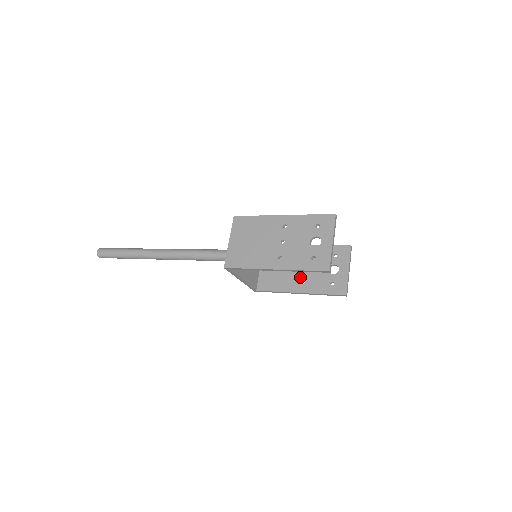
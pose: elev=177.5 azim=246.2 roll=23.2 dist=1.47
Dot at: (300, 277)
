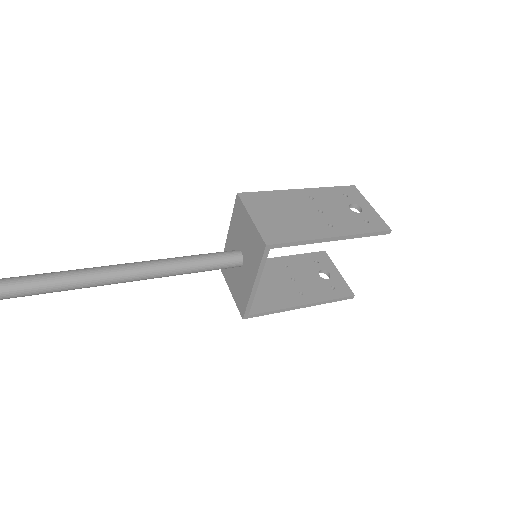
Dot at: (294, 289)
